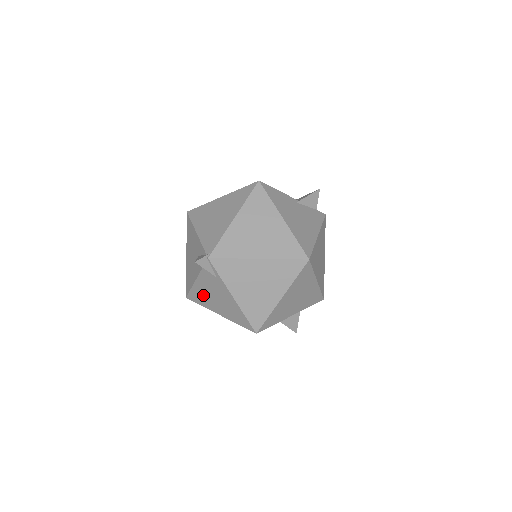
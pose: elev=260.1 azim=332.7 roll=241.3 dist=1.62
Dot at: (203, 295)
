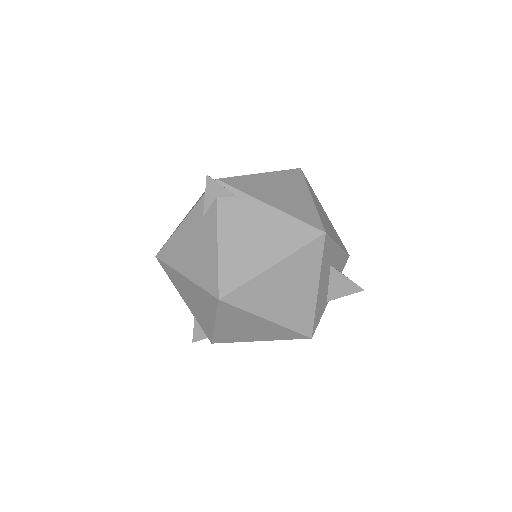
Dot at: (237, 256)
